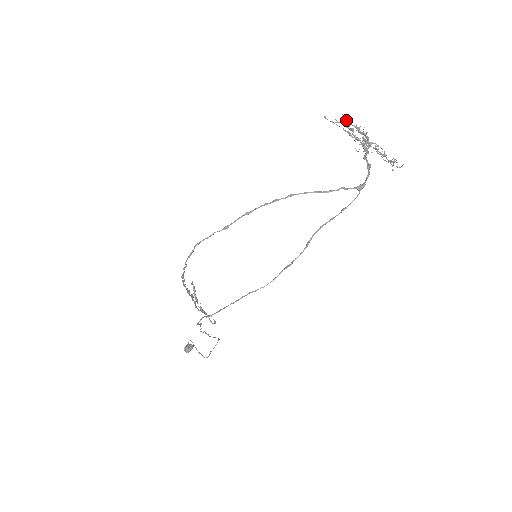
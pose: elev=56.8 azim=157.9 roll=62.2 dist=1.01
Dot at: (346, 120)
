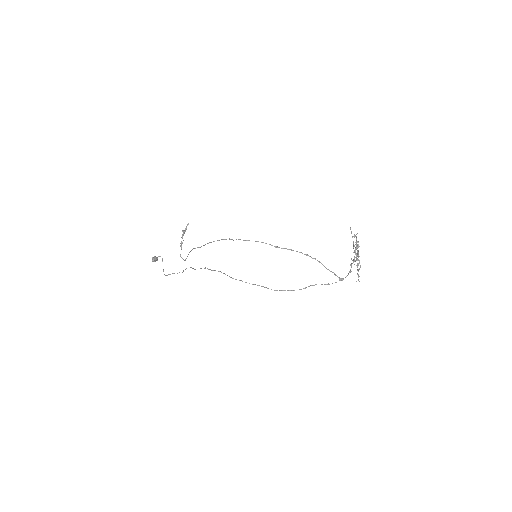
Dot at: occluded
